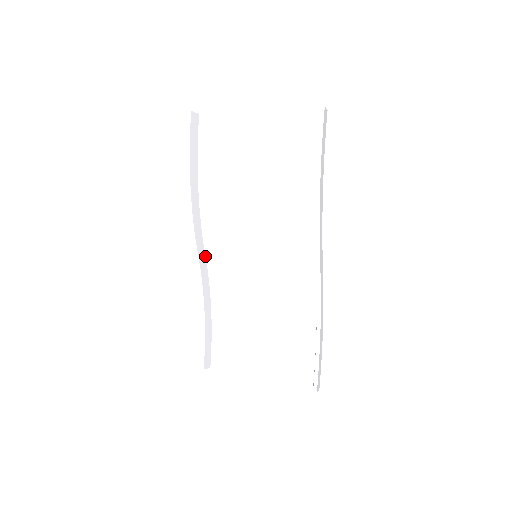
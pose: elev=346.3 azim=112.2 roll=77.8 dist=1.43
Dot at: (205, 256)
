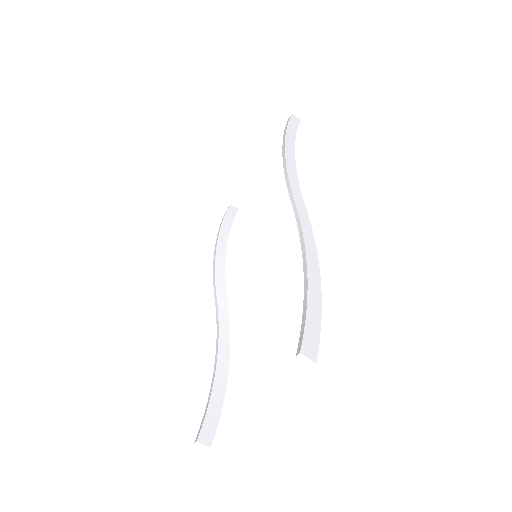
Dot at: occluded
